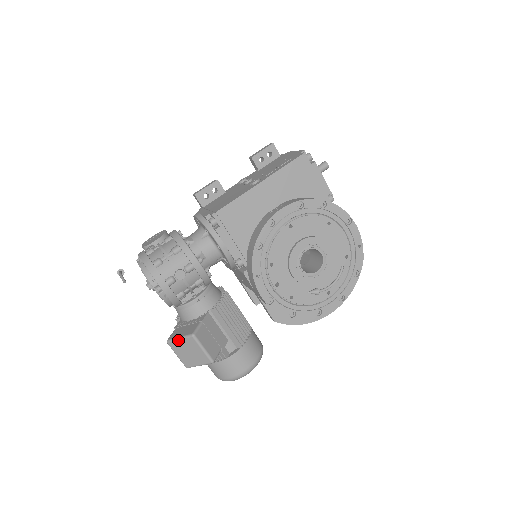
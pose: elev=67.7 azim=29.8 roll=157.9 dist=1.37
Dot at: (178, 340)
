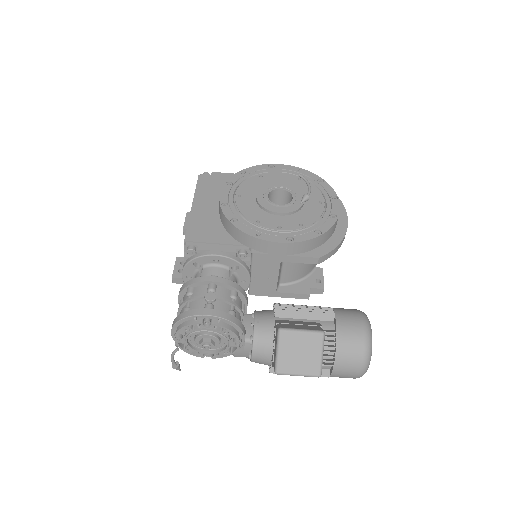
Dot at: (278, 354)
